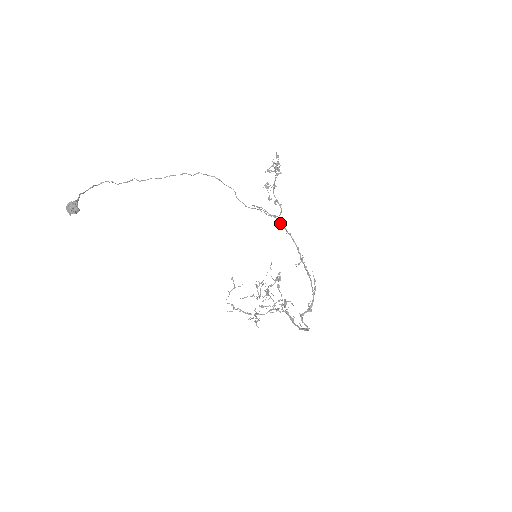
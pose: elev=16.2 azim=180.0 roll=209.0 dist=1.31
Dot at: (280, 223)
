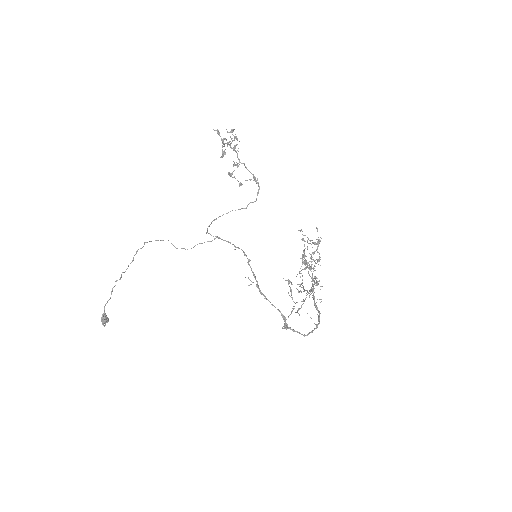
Dot at: occluded
